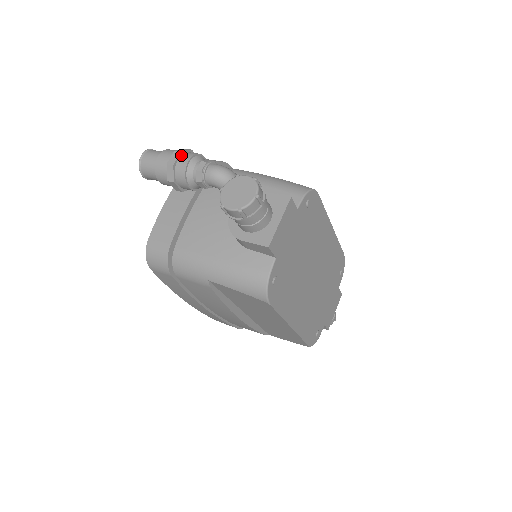
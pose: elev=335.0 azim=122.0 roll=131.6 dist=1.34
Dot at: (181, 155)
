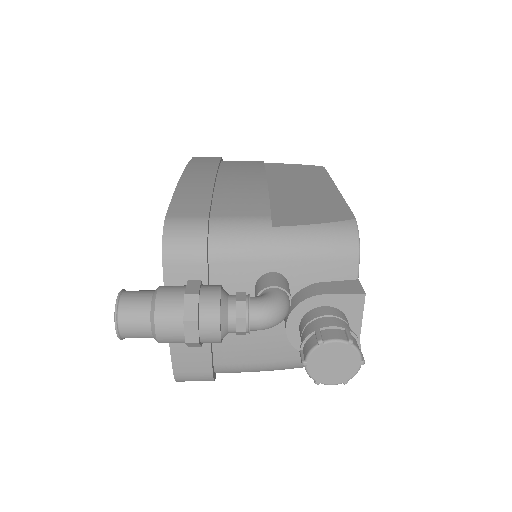
Dot at: (198, 322)
